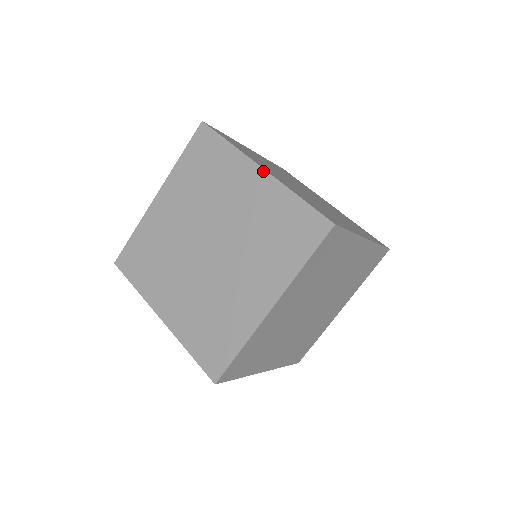
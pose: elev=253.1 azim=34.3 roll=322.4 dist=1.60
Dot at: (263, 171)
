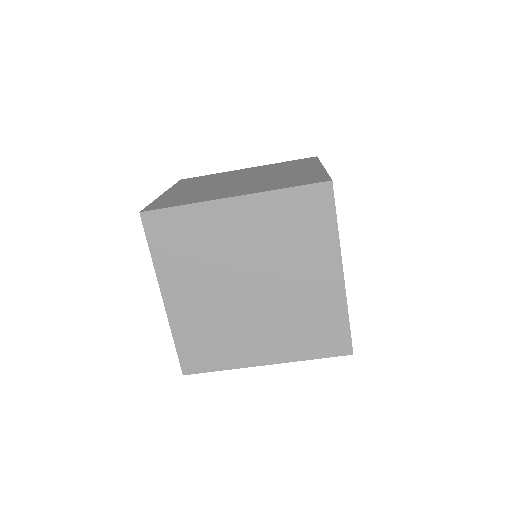
Dot at: (342, 277)
